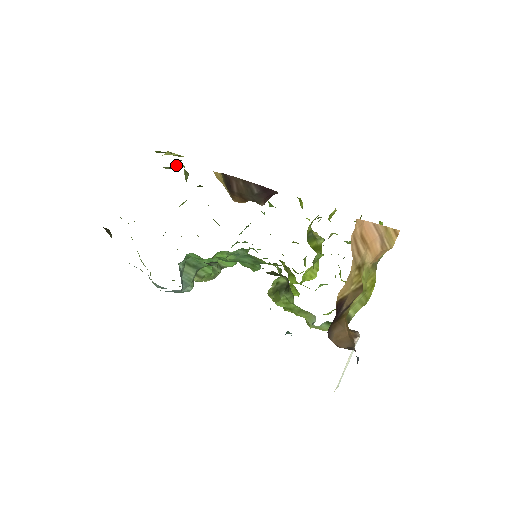
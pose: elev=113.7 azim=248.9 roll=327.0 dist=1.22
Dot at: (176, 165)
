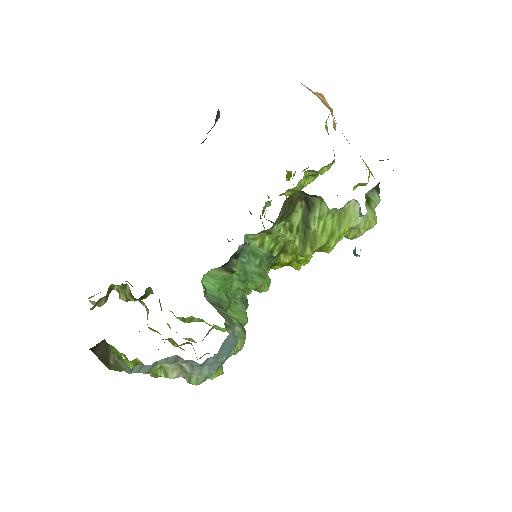
Dot at: (108, 293)
